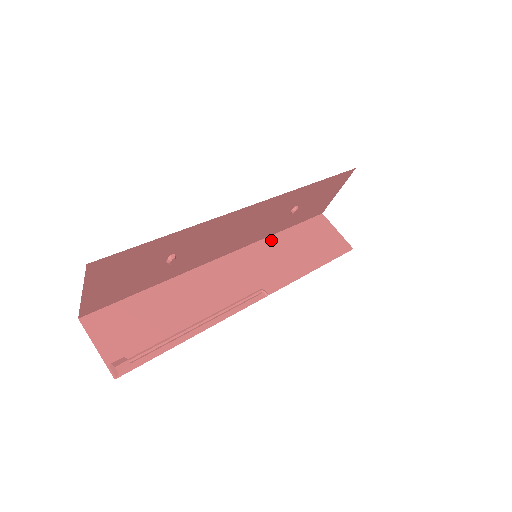
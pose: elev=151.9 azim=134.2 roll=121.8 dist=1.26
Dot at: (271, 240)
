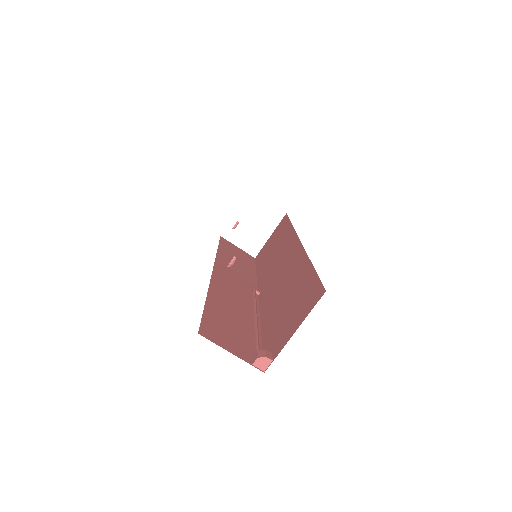
Dot at: (220, 256)
